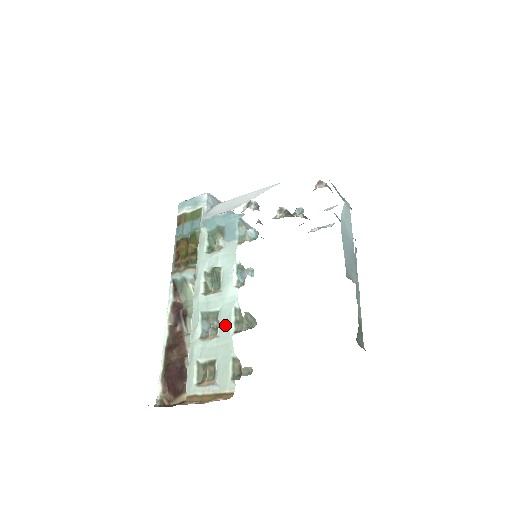
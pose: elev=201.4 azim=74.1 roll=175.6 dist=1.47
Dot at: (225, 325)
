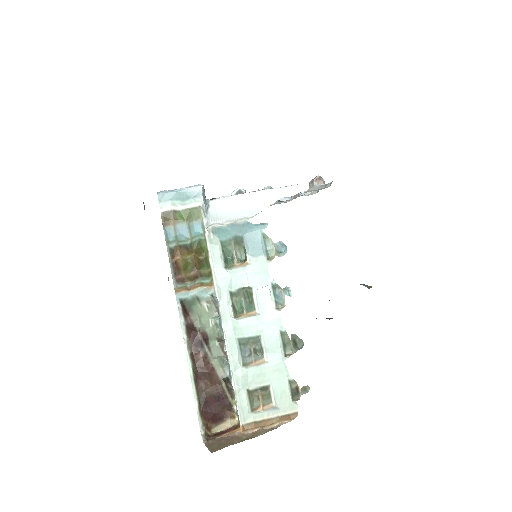
Dot at: (274, 350)
